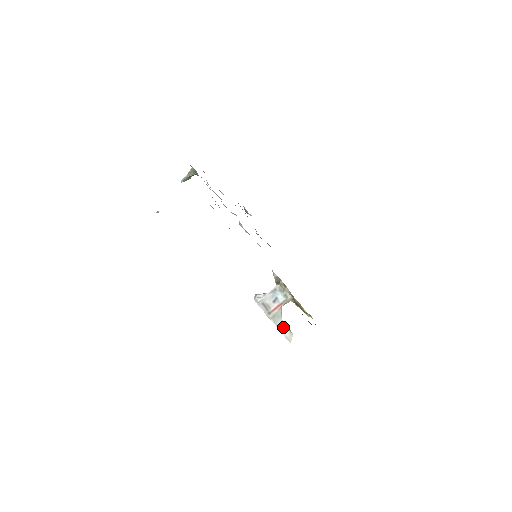
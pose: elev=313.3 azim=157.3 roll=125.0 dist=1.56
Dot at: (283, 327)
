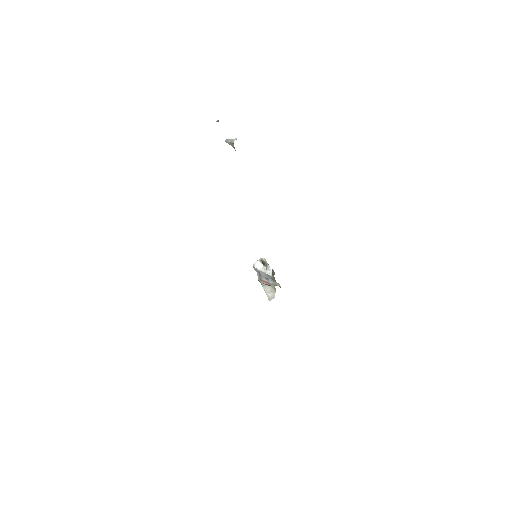
Dot at: (269, 291)
